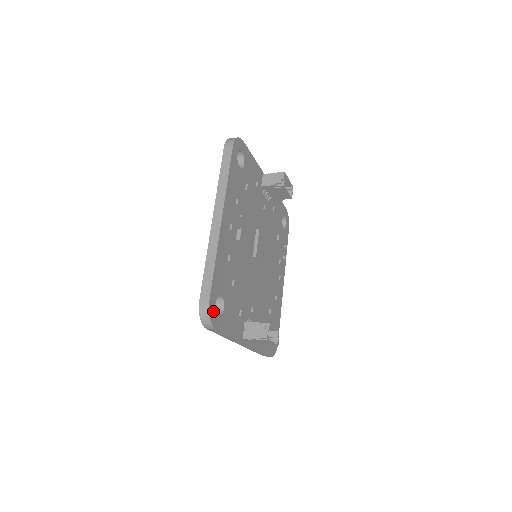
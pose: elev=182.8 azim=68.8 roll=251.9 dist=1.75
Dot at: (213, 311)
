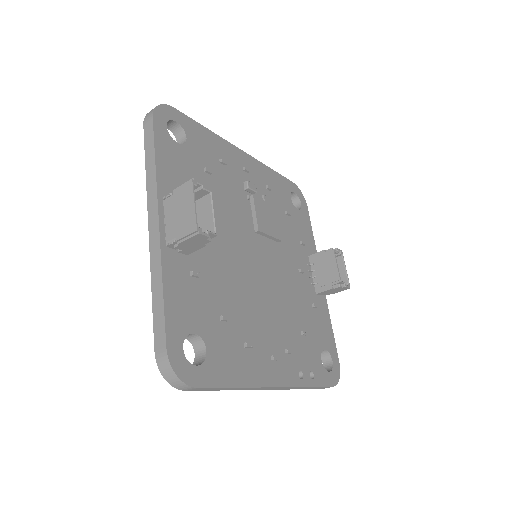
Dot at: (167, 115)
